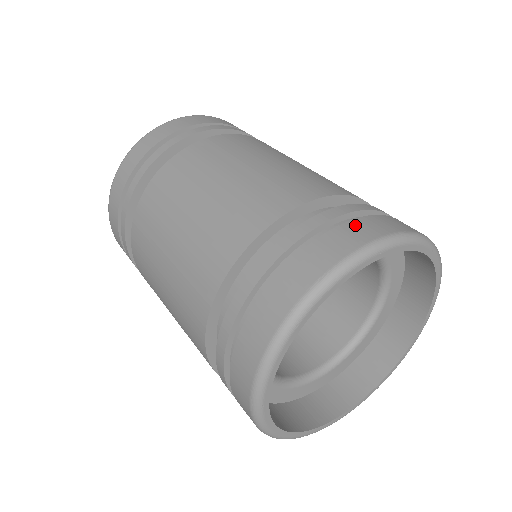
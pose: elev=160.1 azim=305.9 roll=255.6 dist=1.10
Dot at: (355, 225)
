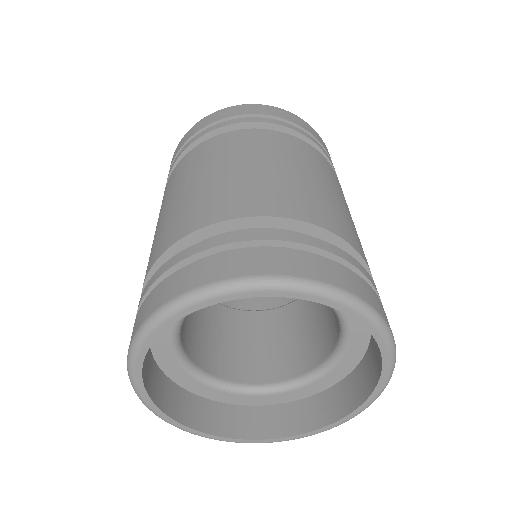
Dot at: (235, 256)
